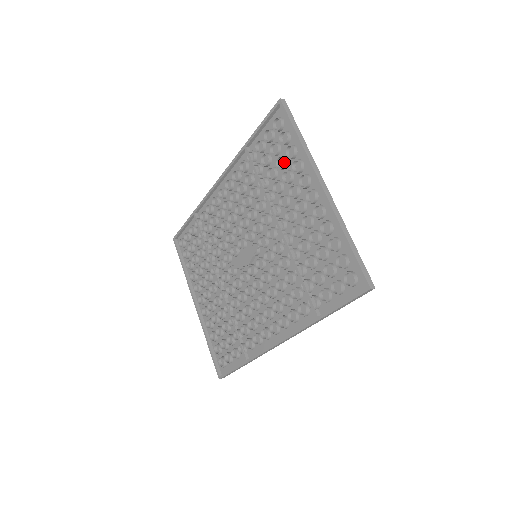
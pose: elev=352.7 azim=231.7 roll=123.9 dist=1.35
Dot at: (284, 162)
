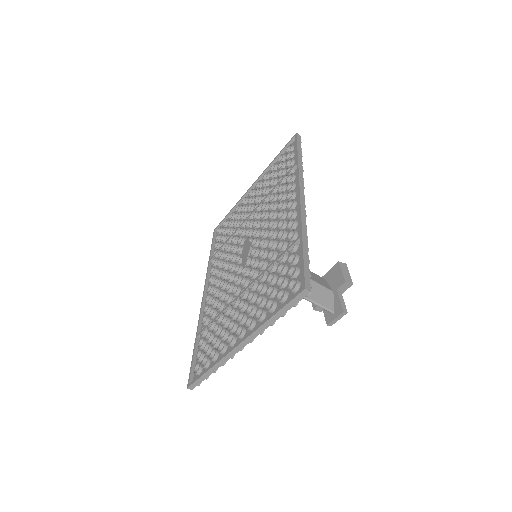
Dot at: (231, 220)
